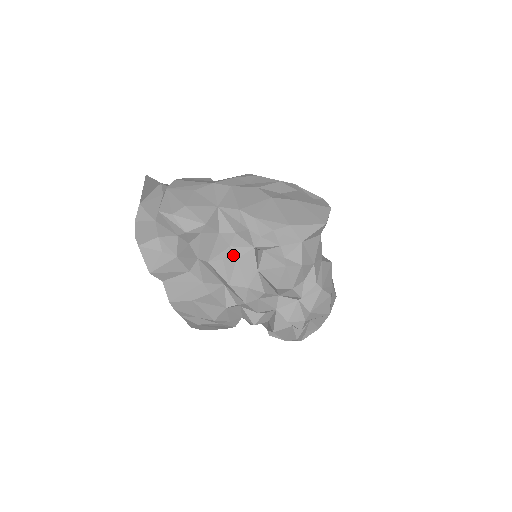
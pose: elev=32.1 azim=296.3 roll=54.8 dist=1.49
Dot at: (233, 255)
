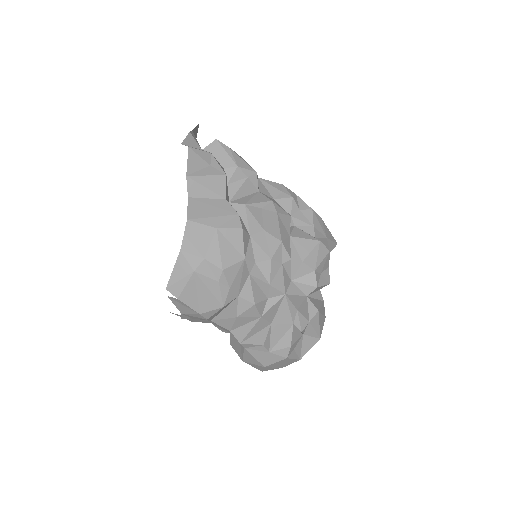
Dot at: (274, 208)
